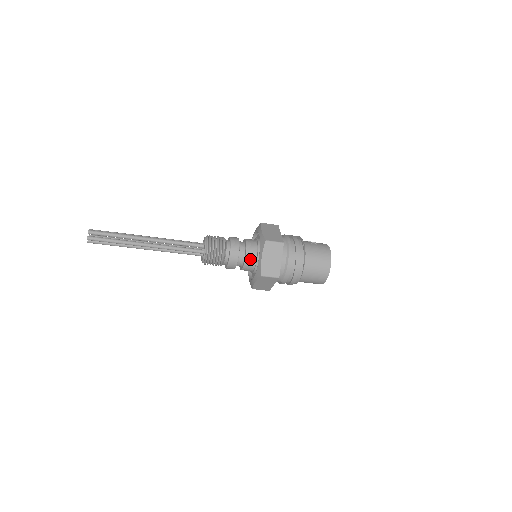
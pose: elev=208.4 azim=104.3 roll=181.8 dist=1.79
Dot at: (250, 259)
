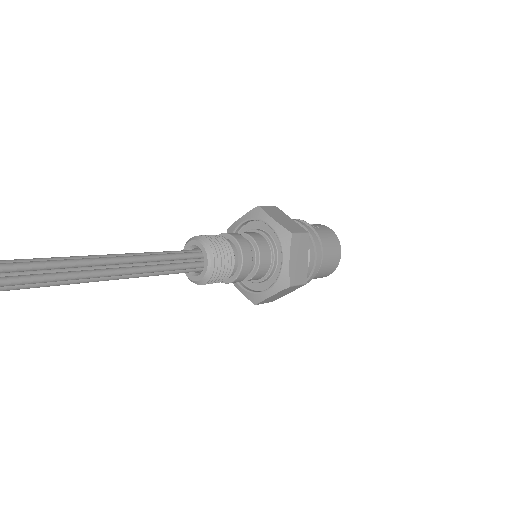
Dot at: (264, 263)
